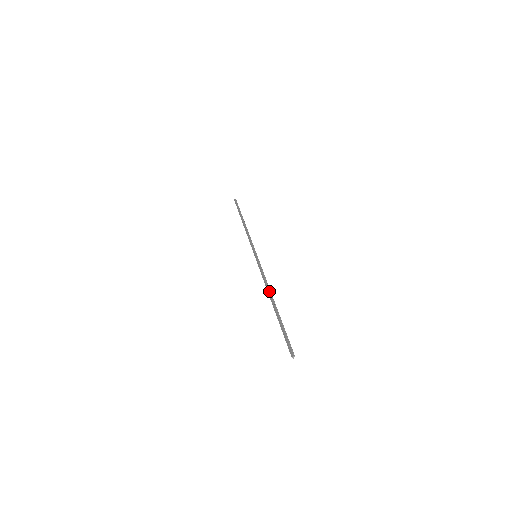
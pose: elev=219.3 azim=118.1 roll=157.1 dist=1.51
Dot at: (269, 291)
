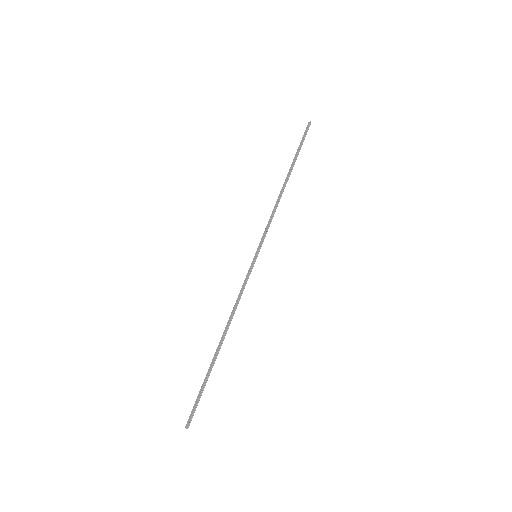
Dot at: (228, 326)
